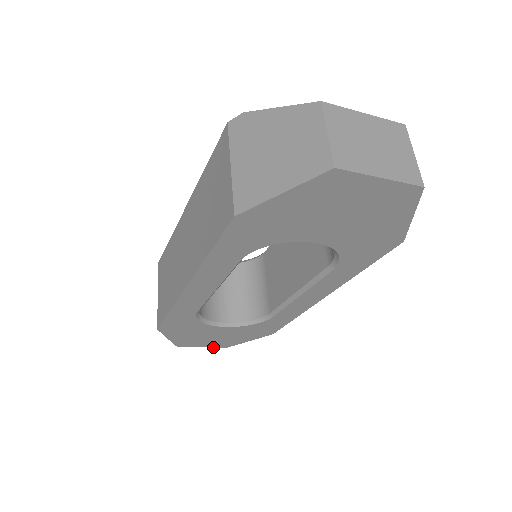
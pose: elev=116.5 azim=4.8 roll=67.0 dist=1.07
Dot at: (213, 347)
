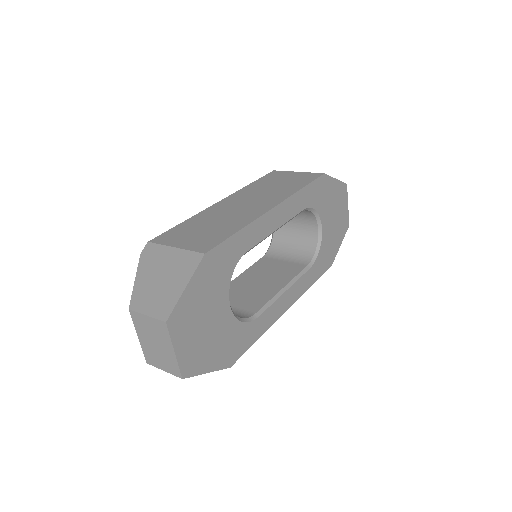
Dot at: (178, 364)
